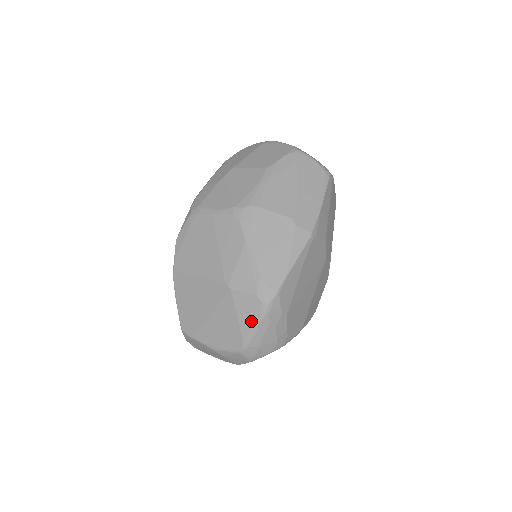
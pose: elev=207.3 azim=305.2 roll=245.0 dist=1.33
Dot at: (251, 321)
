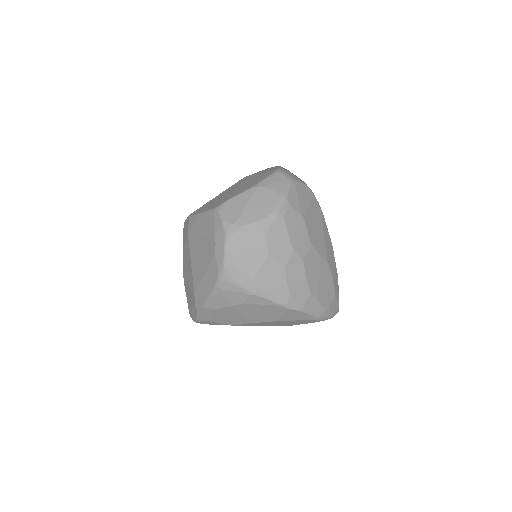
Dot at: (272, 168)
